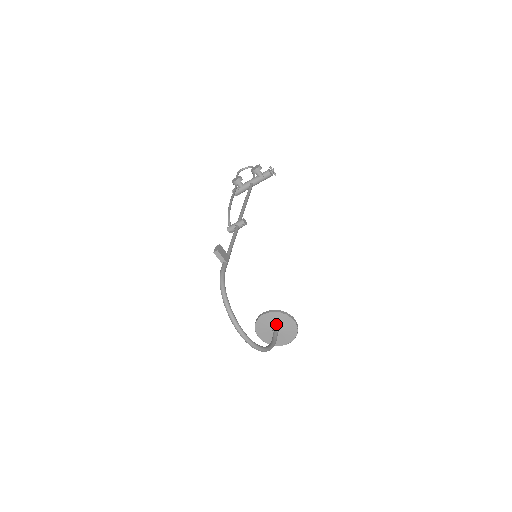
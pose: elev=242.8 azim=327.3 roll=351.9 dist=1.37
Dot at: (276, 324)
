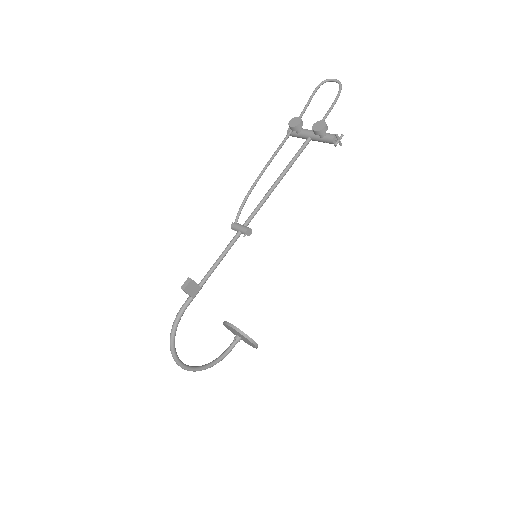
Dot at: (239, 335)
